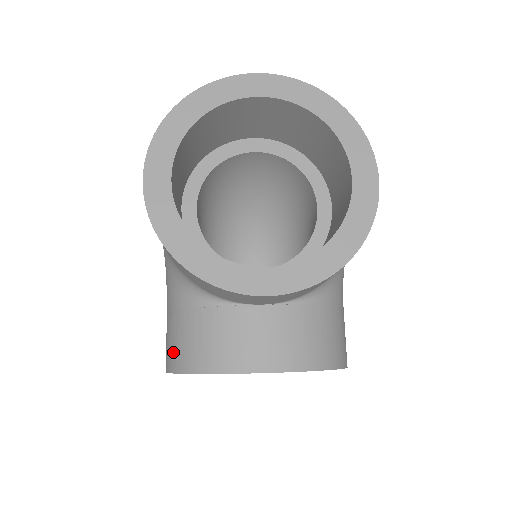
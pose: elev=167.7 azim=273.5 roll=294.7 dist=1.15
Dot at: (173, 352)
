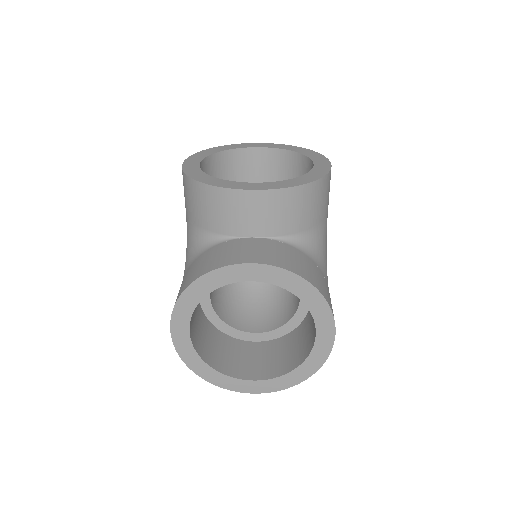
Dot at: (181, 289)
